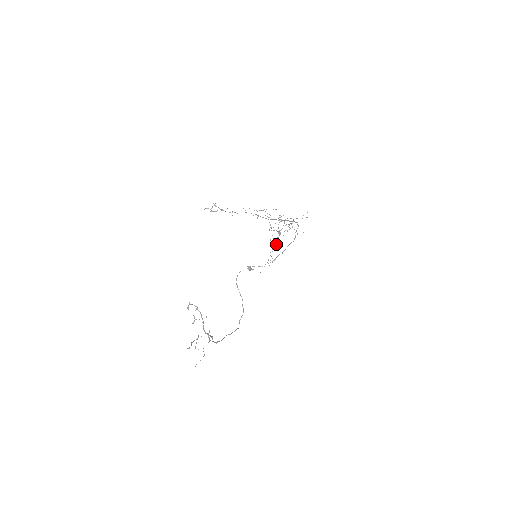
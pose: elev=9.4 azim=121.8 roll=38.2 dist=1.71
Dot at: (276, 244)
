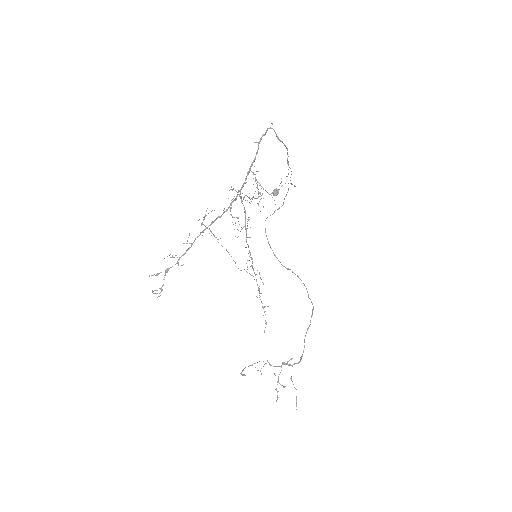
Dot at: (256, 274)
